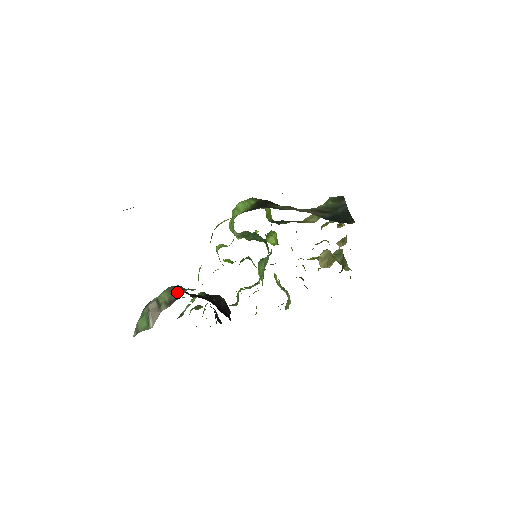
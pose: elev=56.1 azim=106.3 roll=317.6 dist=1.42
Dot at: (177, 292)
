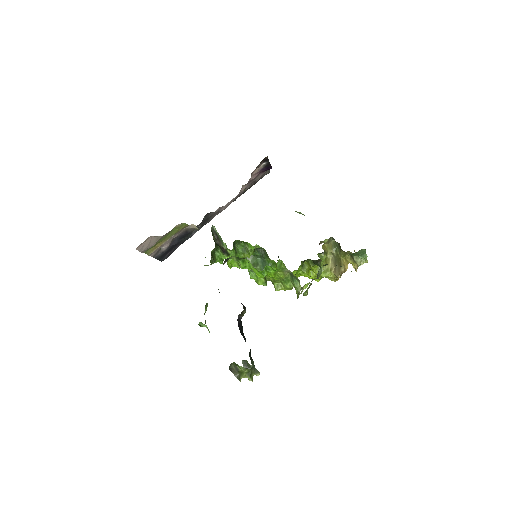
Dot at: occluded
